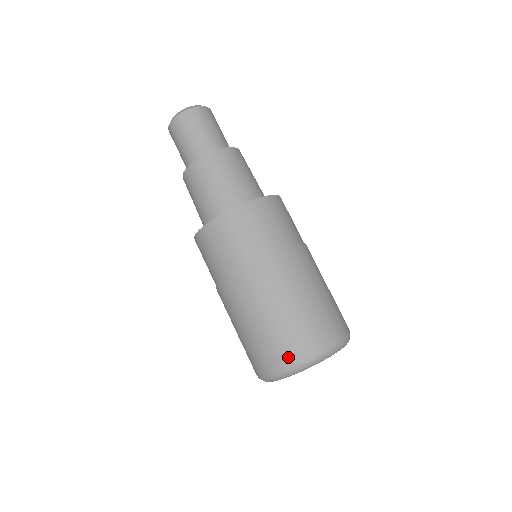
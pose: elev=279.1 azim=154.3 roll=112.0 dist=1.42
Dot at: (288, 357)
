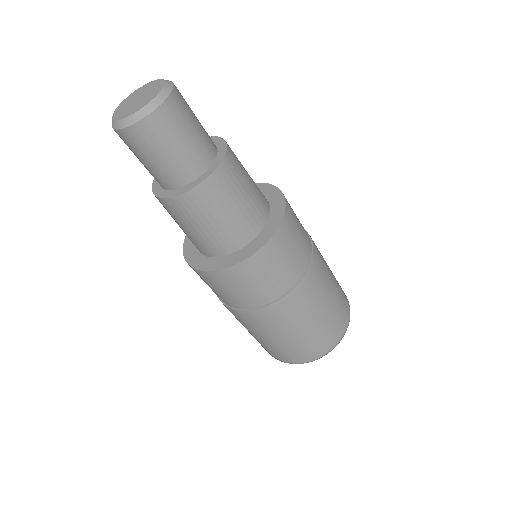
Dot at: (314, 355)
